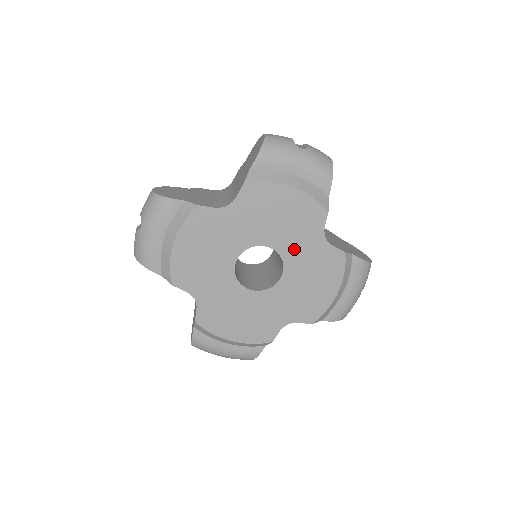
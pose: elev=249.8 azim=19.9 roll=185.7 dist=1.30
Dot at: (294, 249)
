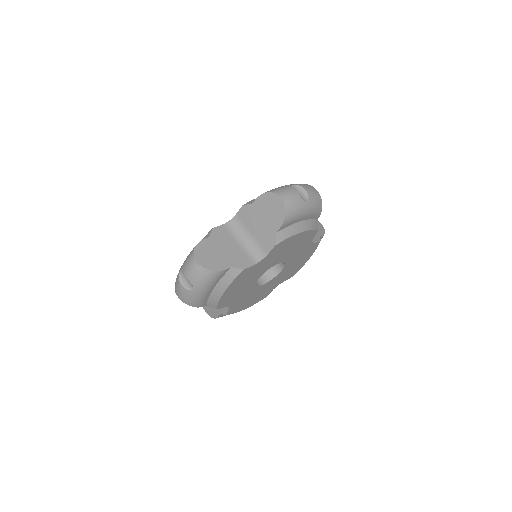
Dot at: (293, 256)
